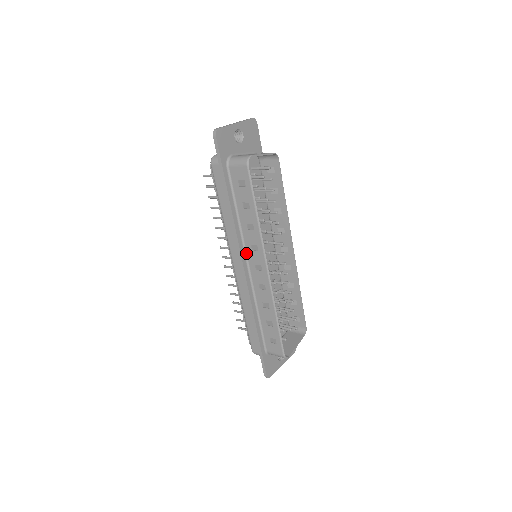
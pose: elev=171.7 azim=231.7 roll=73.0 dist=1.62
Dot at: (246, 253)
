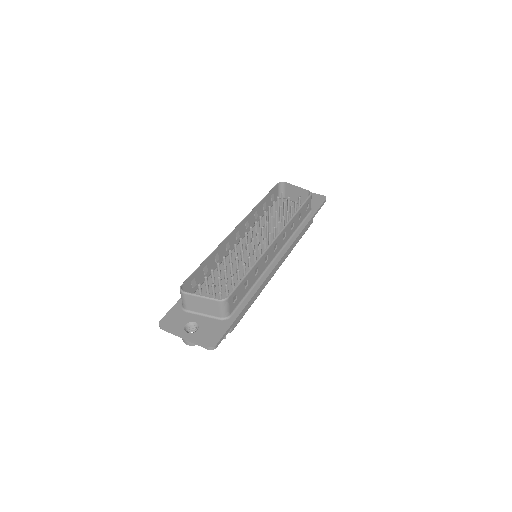
Dot at: (243, 236)
